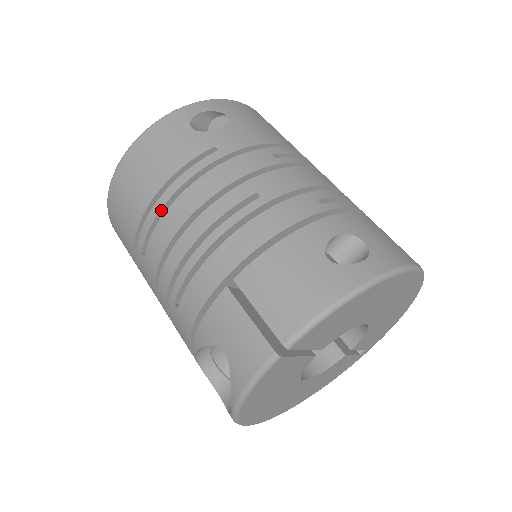
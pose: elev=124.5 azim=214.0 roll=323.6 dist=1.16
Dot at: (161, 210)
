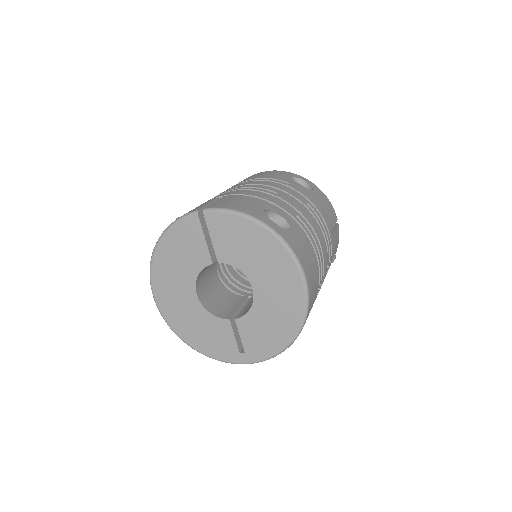
Dot at: occluded
